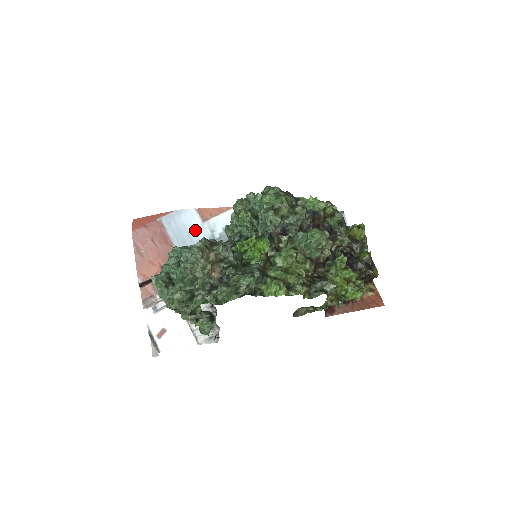
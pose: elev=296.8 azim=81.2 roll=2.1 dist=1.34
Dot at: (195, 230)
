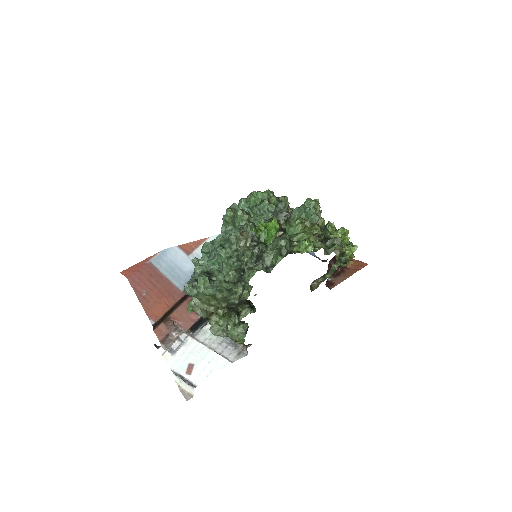
Dot at: (184, 264)
